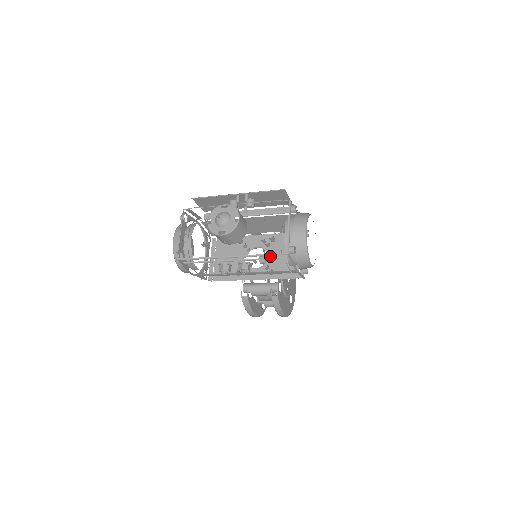
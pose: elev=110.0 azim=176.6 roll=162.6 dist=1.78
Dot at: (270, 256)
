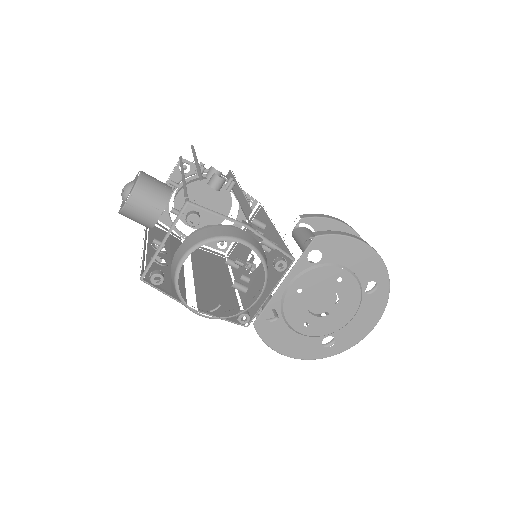
Dot at: (259, 267)
